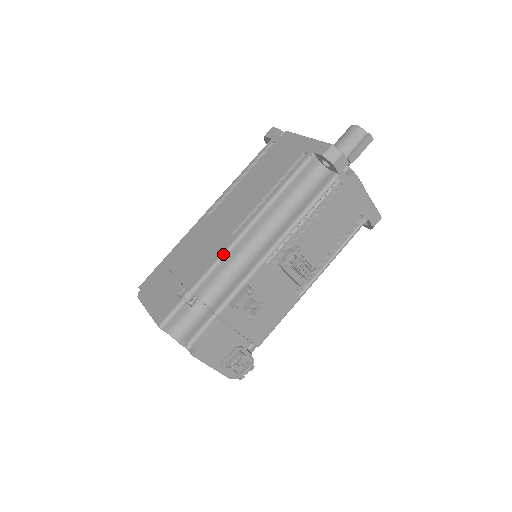
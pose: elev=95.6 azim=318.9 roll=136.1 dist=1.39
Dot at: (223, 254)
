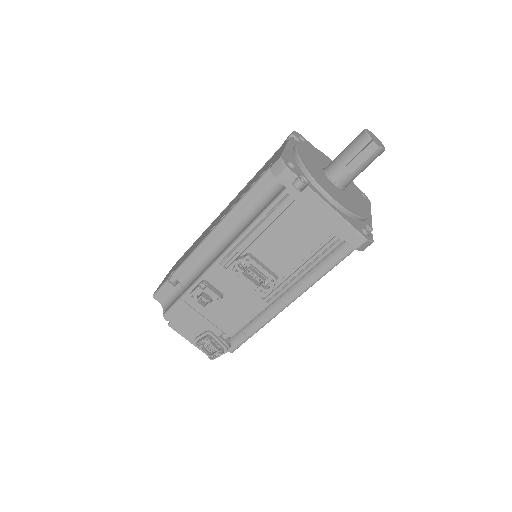
Dot at: (195, 249)
